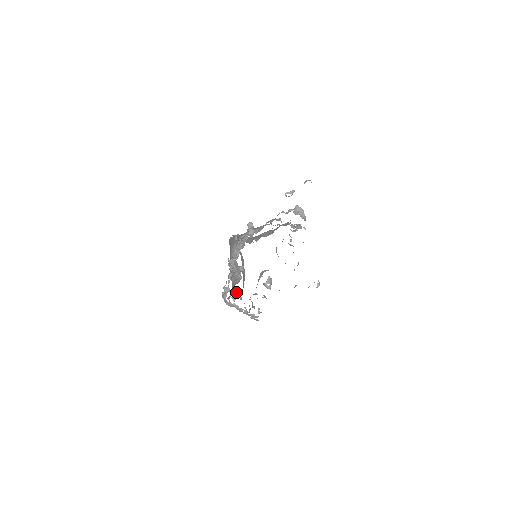
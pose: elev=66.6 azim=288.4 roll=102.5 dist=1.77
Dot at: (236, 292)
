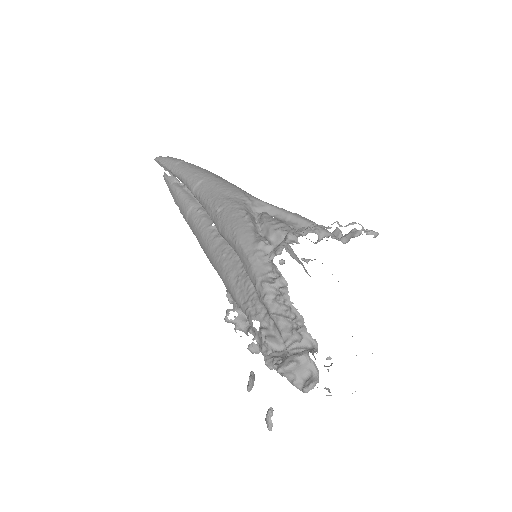
Dot at: occluded
